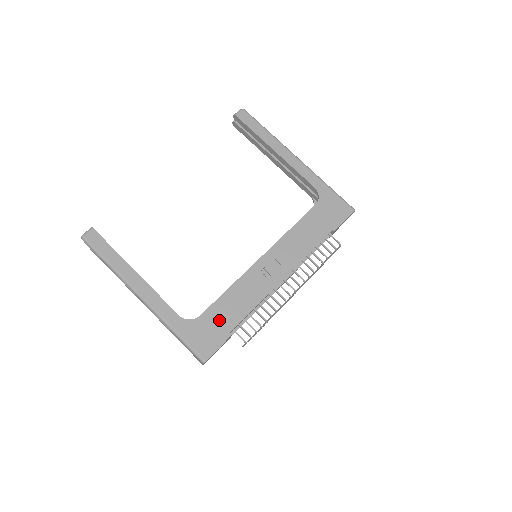
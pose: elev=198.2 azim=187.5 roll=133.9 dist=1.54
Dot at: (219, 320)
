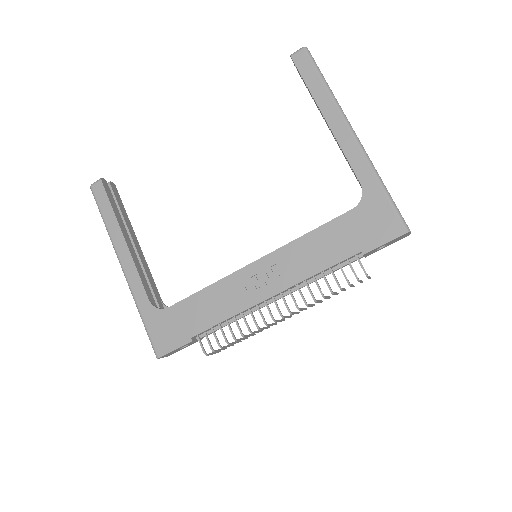
Dot at: (185, 320)
